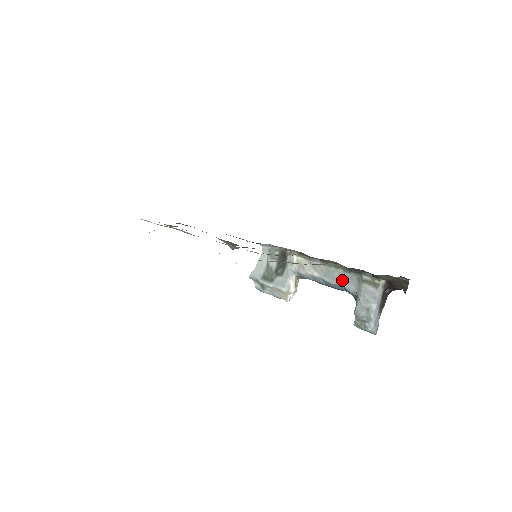
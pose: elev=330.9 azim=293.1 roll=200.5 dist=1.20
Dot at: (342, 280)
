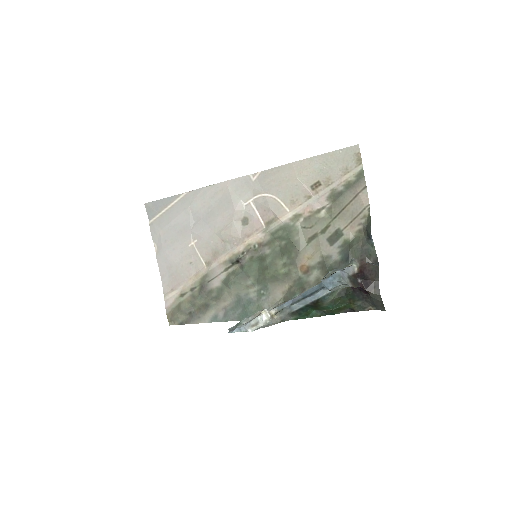
Dot at: (319, 284)
